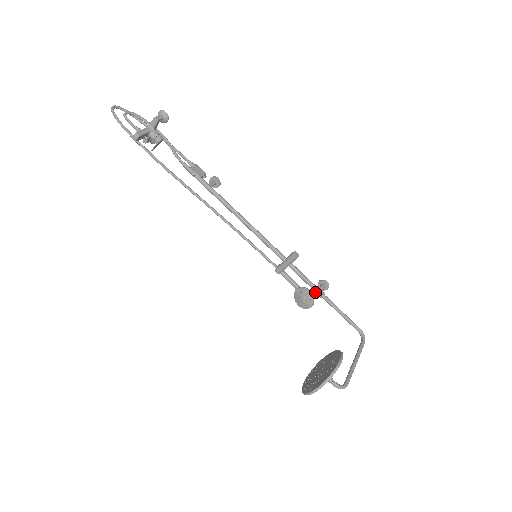
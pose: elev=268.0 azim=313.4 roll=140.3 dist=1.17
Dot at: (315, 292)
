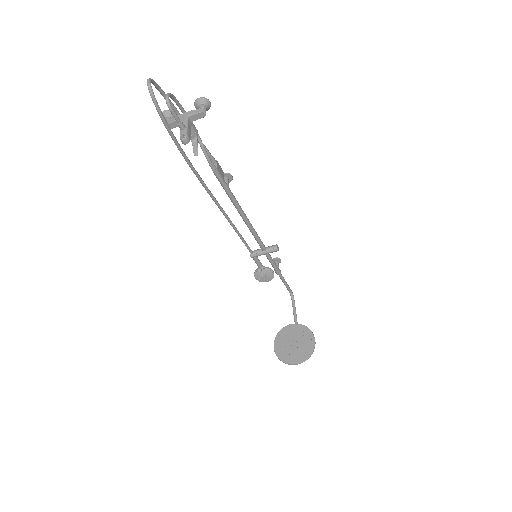
Dot at: (276, 271)
